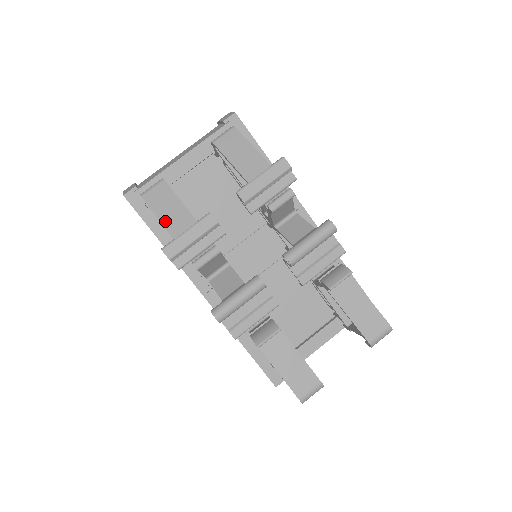
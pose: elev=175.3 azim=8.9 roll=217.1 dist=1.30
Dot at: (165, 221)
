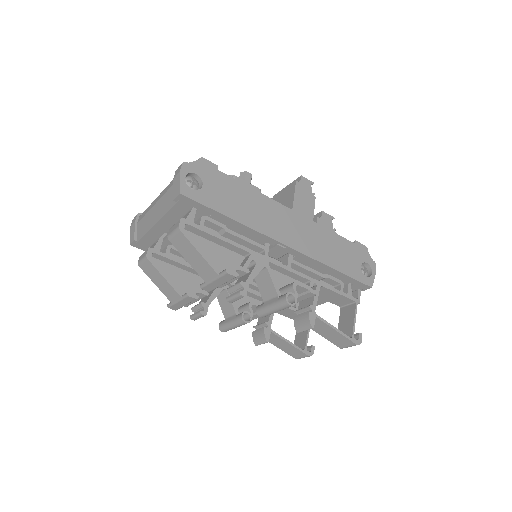
Dot at: (161, 289)
